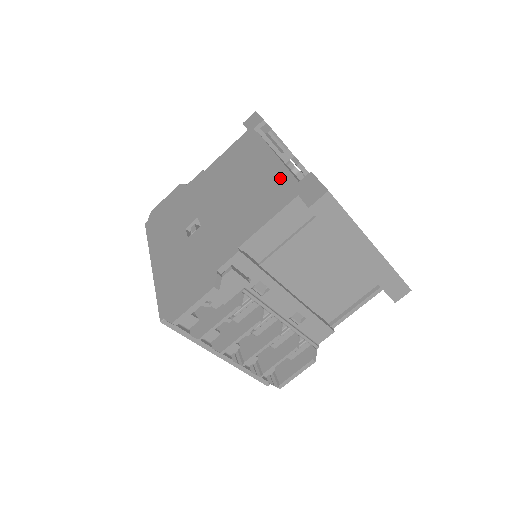
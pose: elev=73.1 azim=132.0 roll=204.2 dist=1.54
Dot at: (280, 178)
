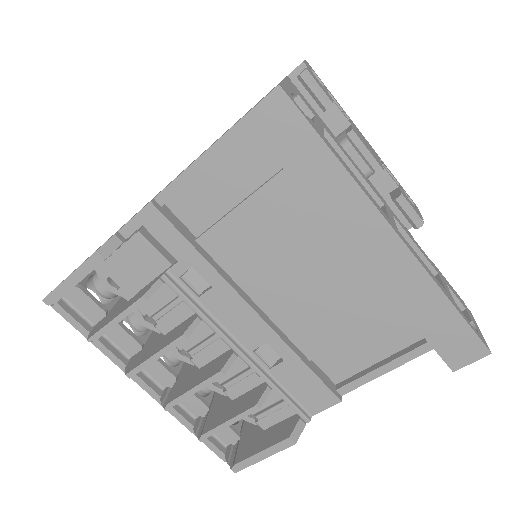
Dot at: occluded
